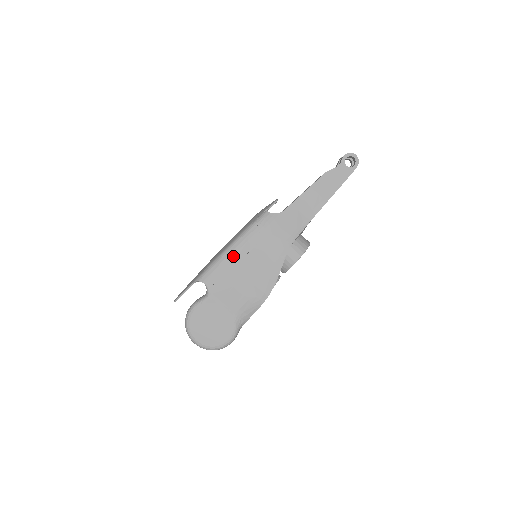
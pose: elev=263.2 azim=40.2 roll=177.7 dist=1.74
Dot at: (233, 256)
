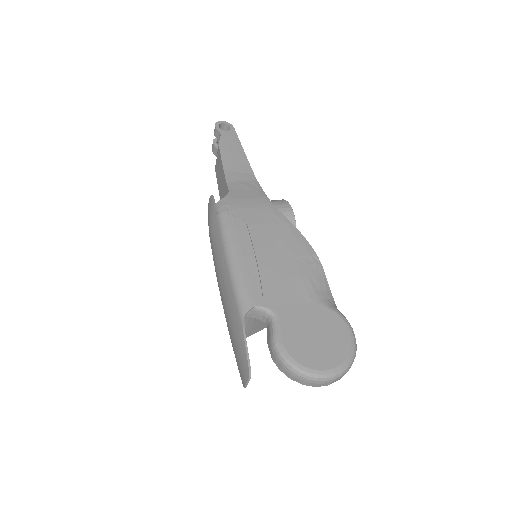
Dot at: (243, 255)
